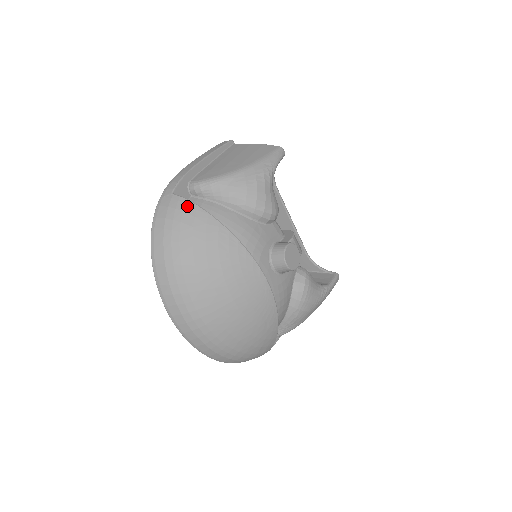
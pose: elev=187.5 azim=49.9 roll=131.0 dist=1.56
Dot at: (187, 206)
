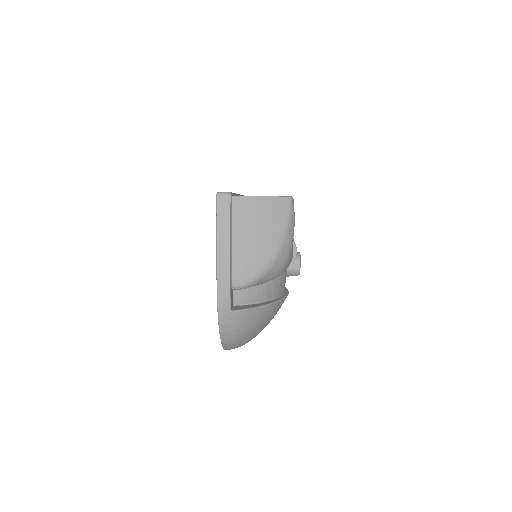
Dot at: (249, 314)
